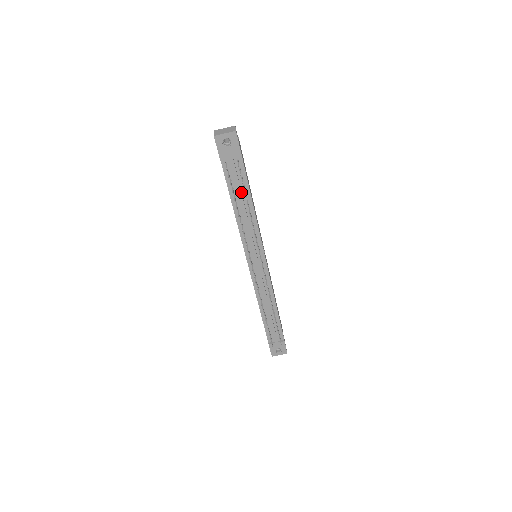
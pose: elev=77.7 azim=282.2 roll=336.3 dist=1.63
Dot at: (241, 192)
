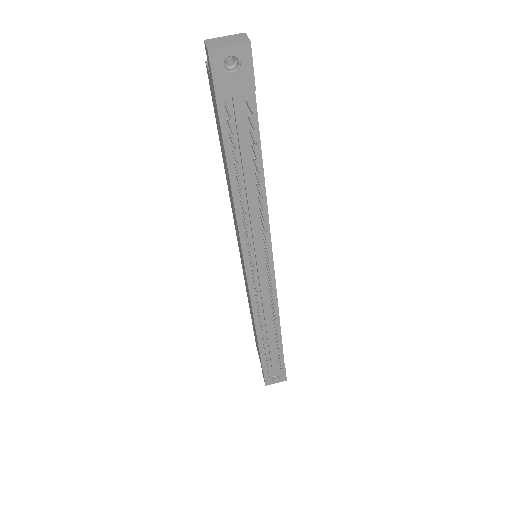
Dot at: (248, 158)
